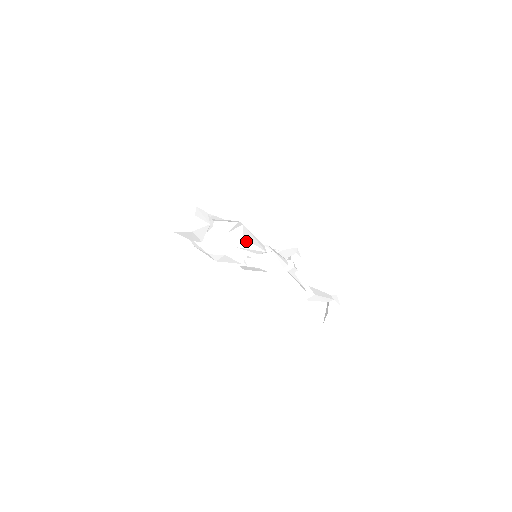
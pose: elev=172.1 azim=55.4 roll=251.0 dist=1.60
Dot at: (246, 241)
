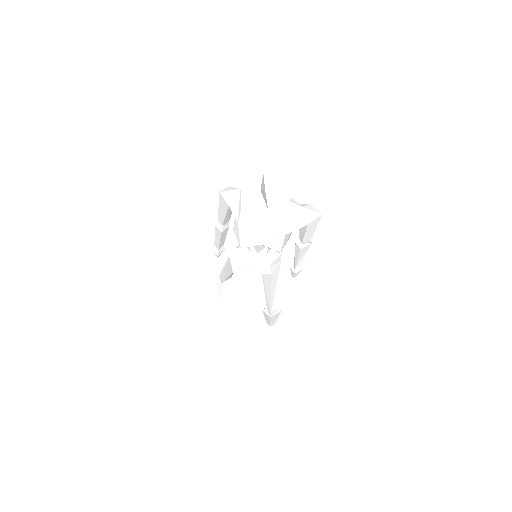
Dot at: (318, 220)
